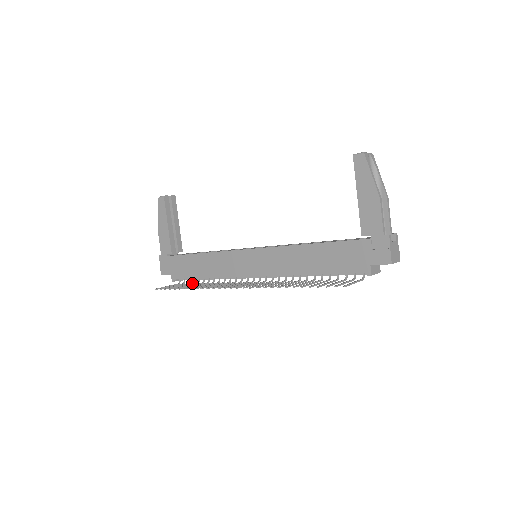
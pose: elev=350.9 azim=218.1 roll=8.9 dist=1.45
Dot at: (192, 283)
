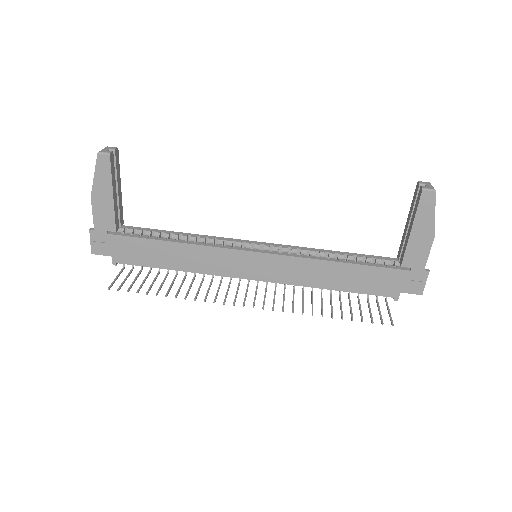
Dot at: (150, 272)
